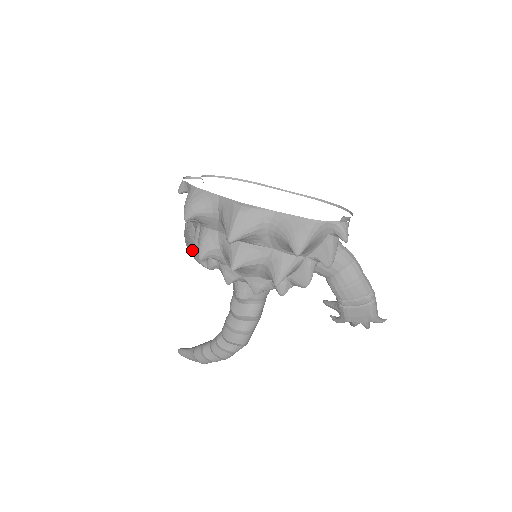
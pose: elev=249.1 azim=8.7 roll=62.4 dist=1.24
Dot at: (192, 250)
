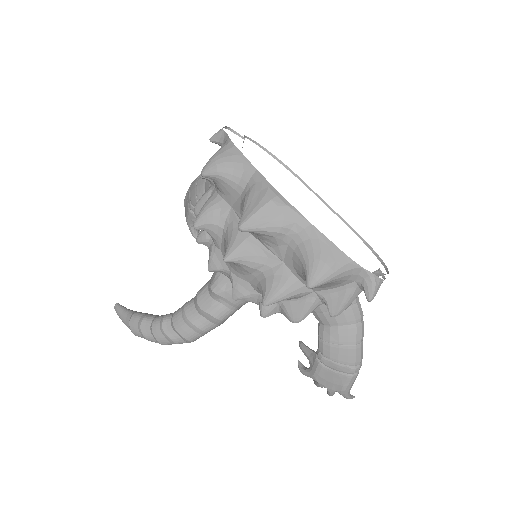
Dot at: (189, 209)
